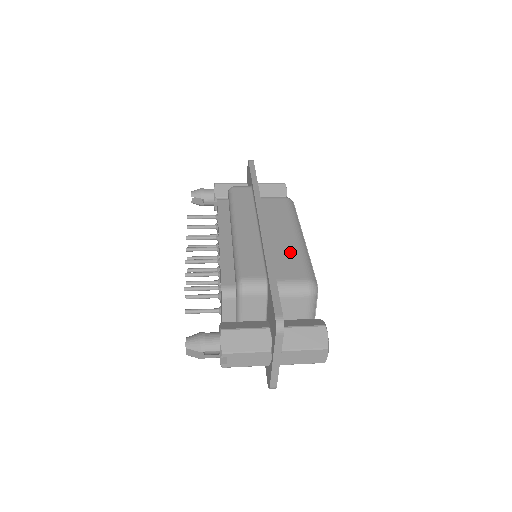
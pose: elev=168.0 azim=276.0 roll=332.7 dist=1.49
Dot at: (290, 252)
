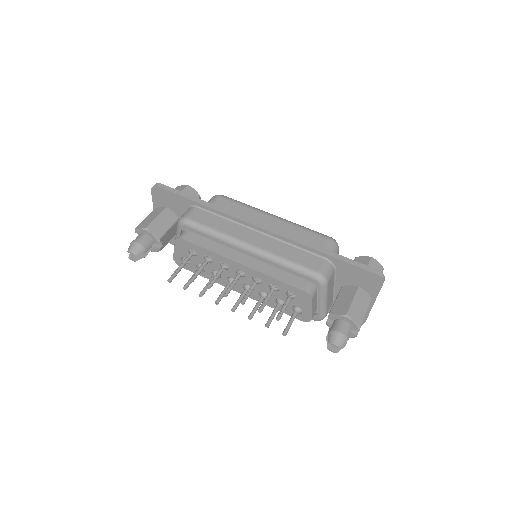
Dot at: (294, 232)
